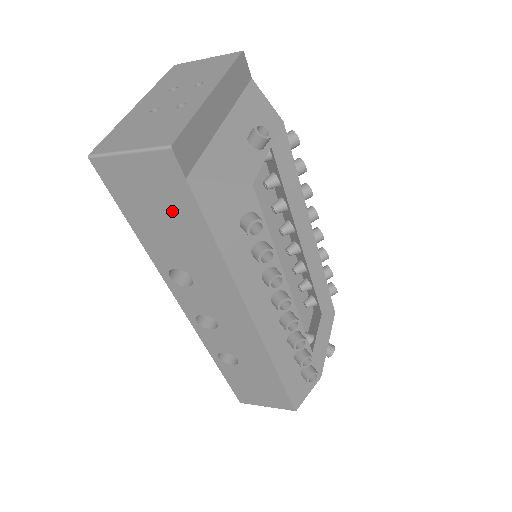
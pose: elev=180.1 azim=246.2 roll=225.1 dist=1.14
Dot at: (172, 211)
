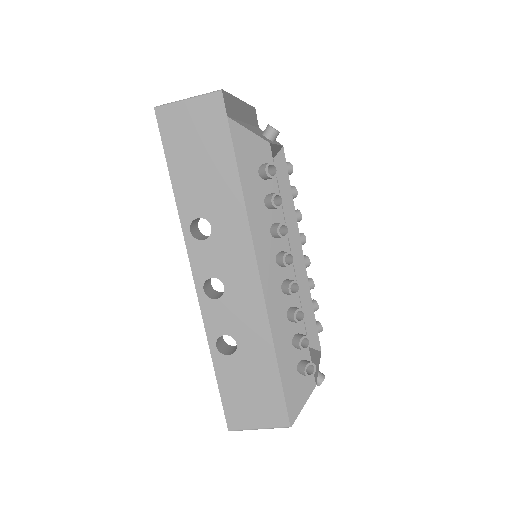
Dot at: (209, 151)
